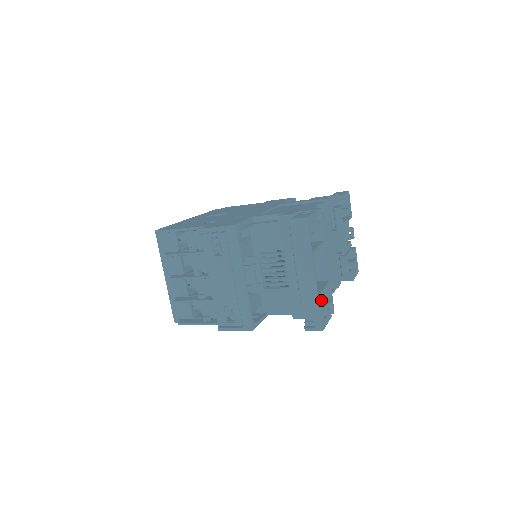
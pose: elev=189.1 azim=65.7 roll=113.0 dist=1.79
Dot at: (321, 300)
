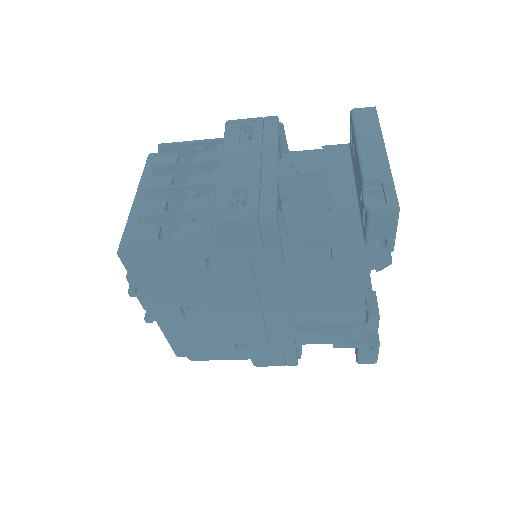
Dot at: occluded
